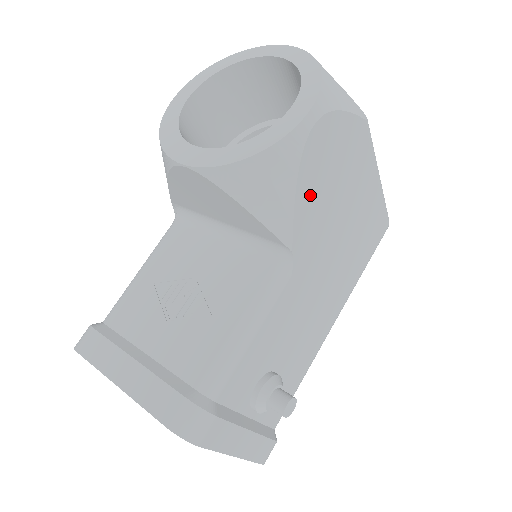
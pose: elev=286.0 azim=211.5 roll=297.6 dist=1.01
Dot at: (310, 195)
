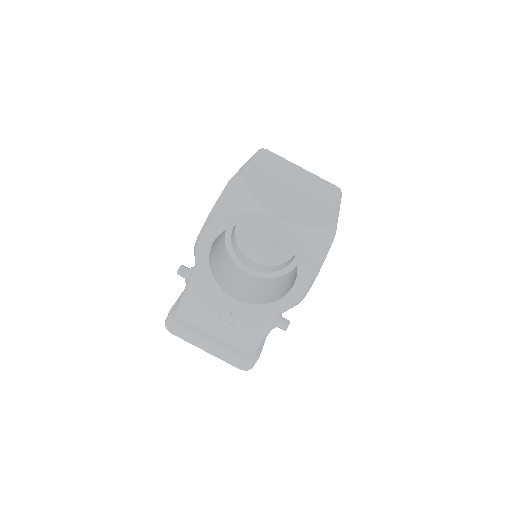
Dot at: occluded
